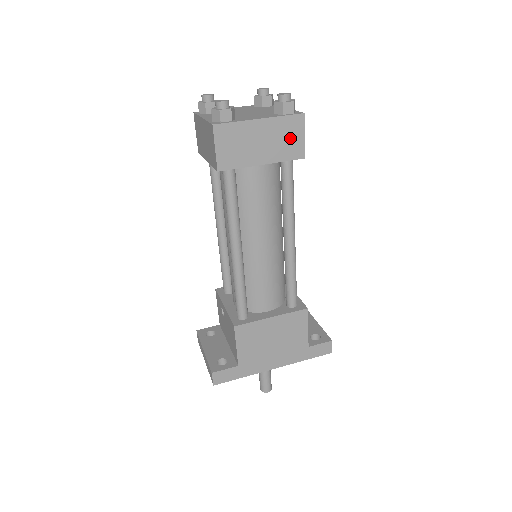
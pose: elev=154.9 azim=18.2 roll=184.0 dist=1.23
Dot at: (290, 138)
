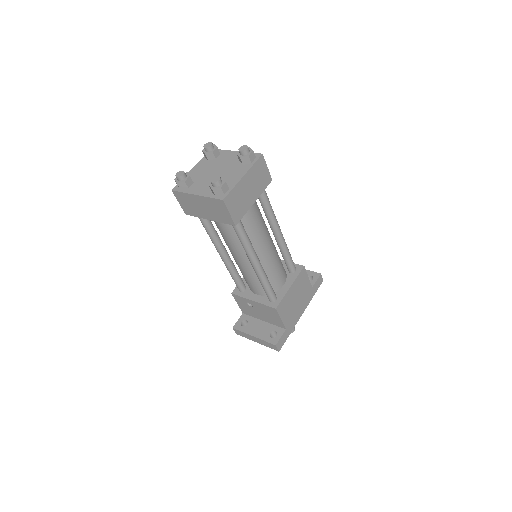
Dot at: (261, 175)
